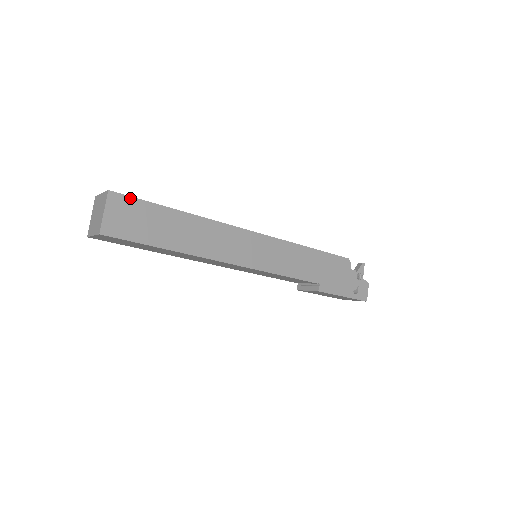
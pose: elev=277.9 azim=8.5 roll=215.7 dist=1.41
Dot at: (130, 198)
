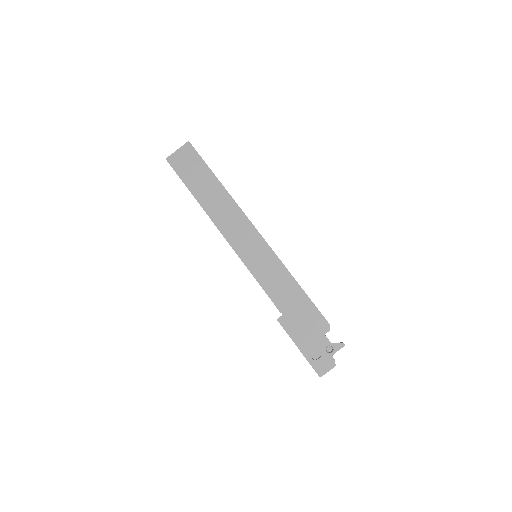
Dot at: (196, 153)
